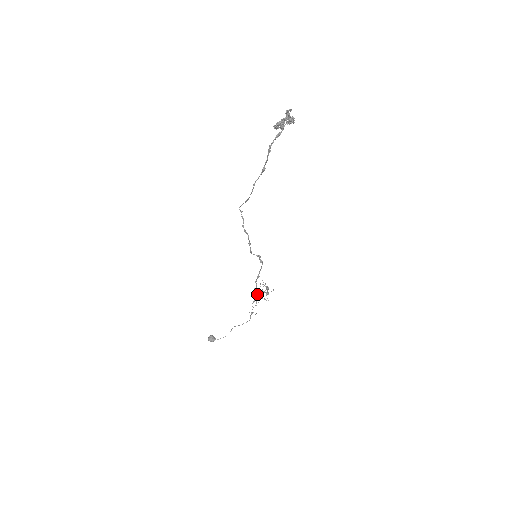
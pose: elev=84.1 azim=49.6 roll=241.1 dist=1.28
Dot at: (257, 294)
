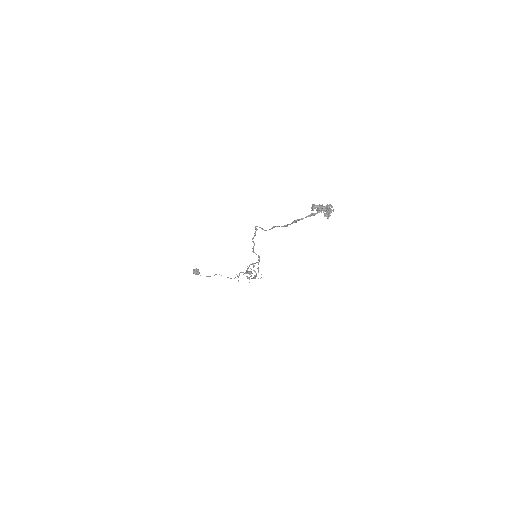
Dot at: (247, 272)
